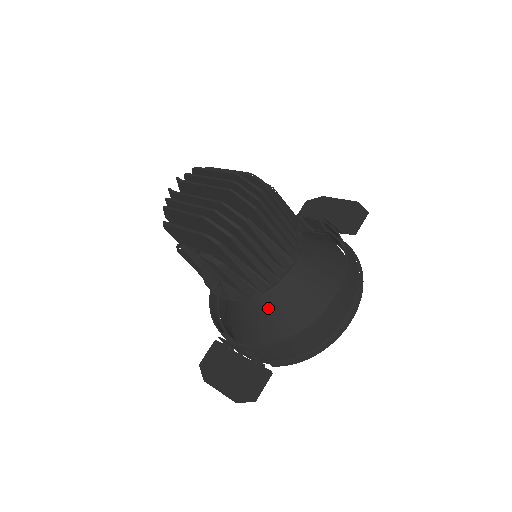
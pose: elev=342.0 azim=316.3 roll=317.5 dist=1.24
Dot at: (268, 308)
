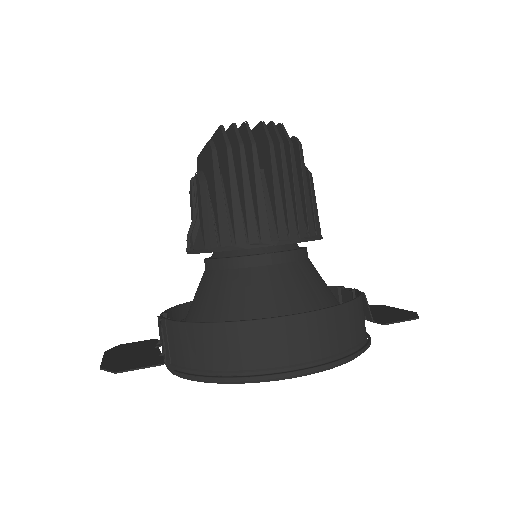
Dot at: (220, 291)
